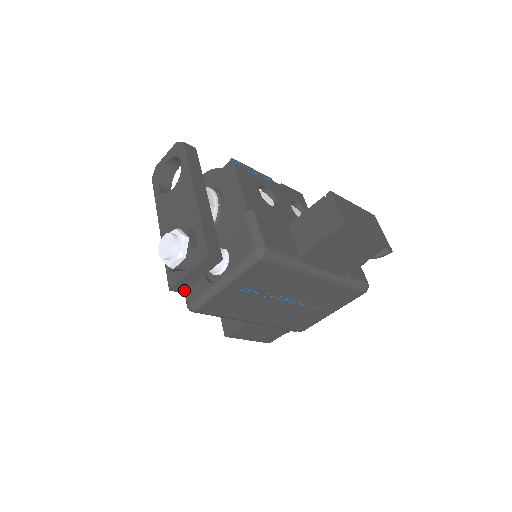
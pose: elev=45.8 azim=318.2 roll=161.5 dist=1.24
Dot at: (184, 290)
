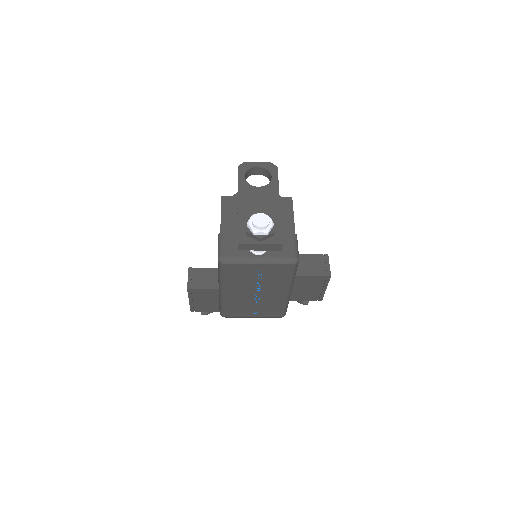
Dot at: (241, 249)
